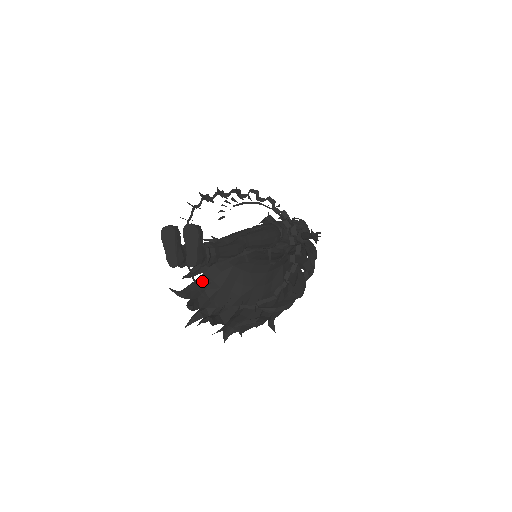
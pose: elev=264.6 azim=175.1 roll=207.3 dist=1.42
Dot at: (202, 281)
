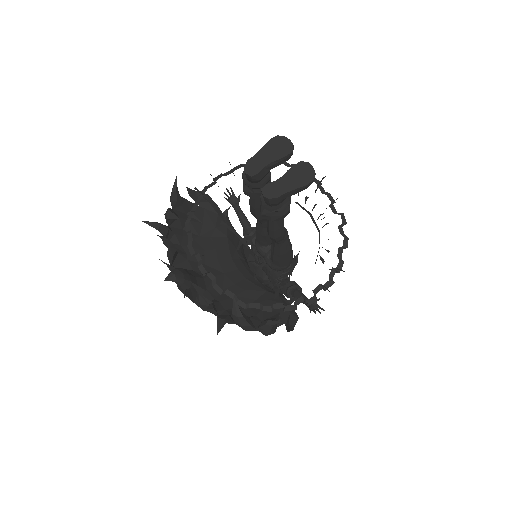
Dot at: (196, 211)
